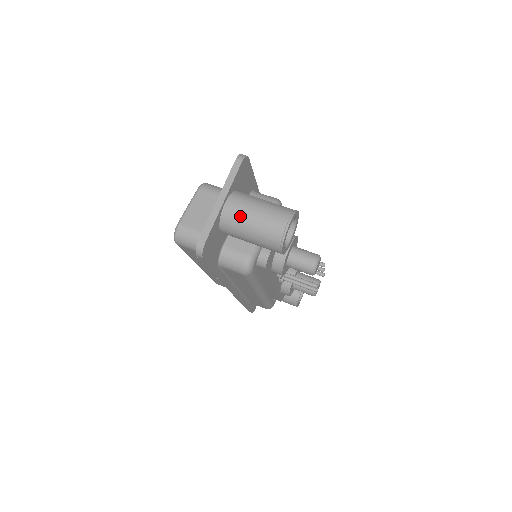
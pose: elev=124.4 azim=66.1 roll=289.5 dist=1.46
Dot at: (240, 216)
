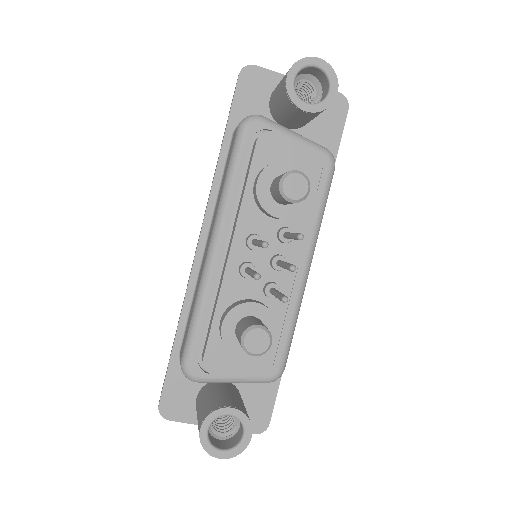
Dot at: occluded
